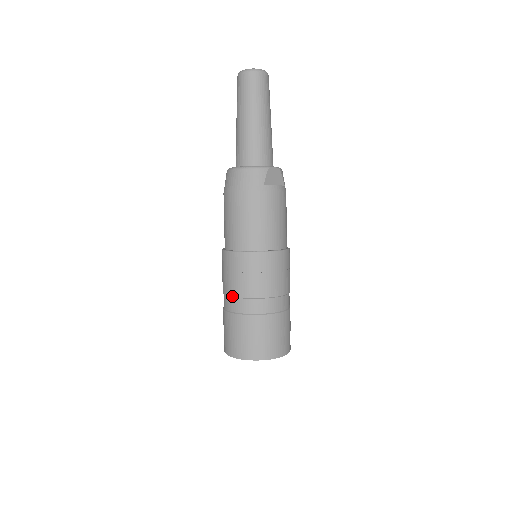
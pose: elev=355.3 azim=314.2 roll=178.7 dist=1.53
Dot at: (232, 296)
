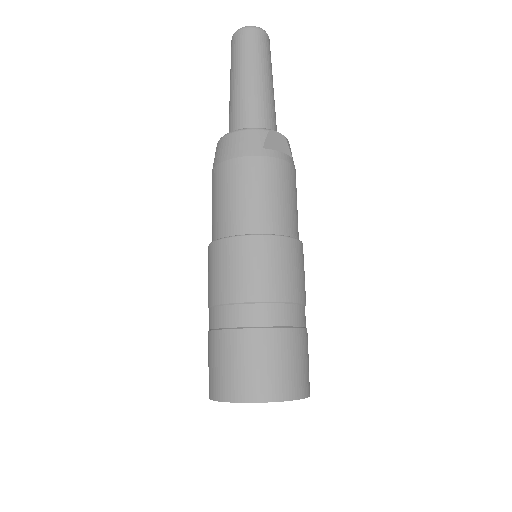
Dot at: (218, 304)
